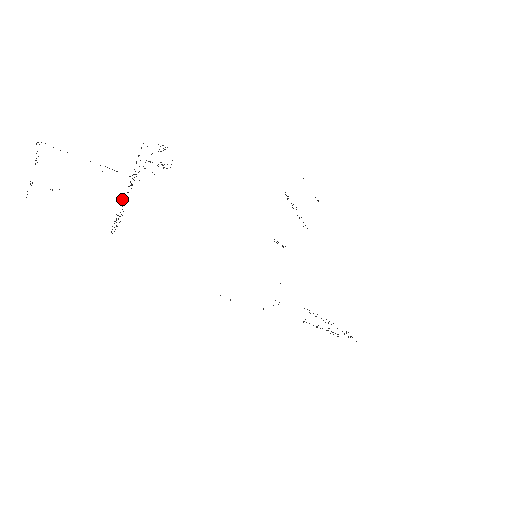
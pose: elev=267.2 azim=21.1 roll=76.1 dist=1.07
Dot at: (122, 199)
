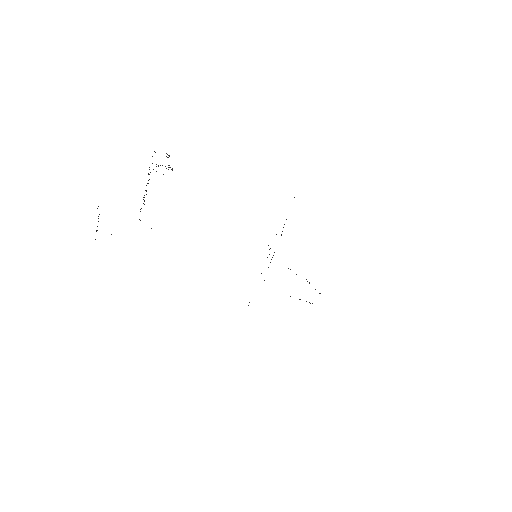
Dot at: (143, 197)
